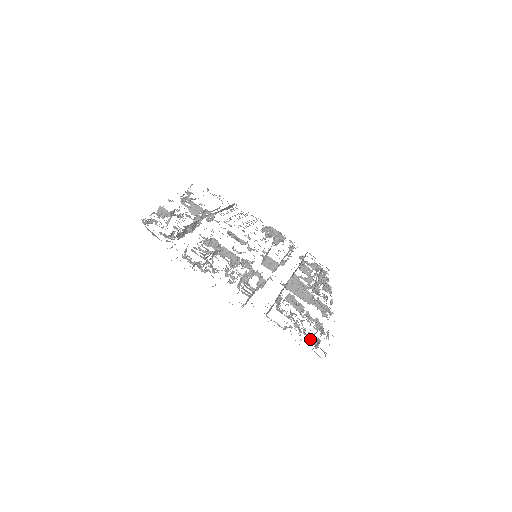
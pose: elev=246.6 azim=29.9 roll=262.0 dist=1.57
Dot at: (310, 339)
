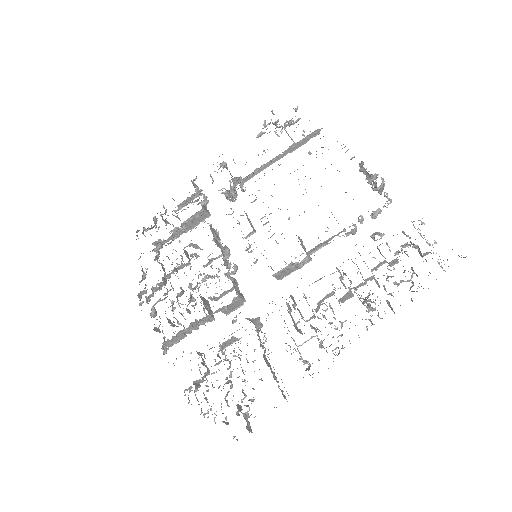
Dot at: occluded
